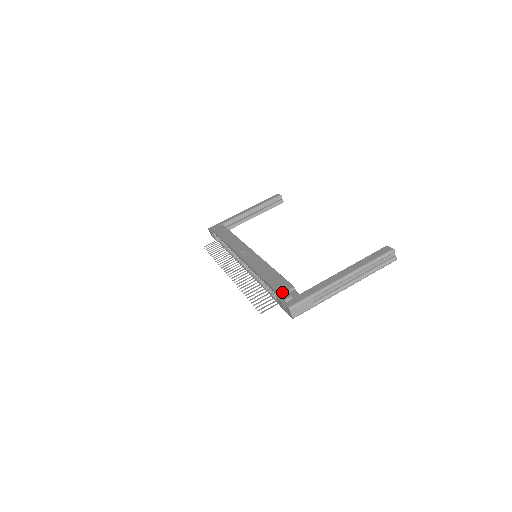
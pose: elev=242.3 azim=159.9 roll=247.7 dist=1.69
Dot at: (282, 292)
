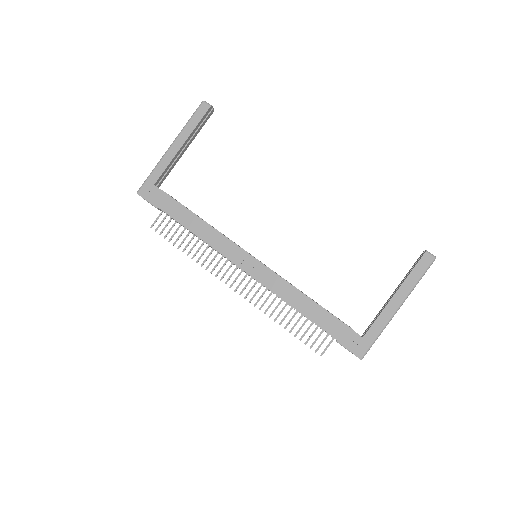
Dot at: (344, 340)
